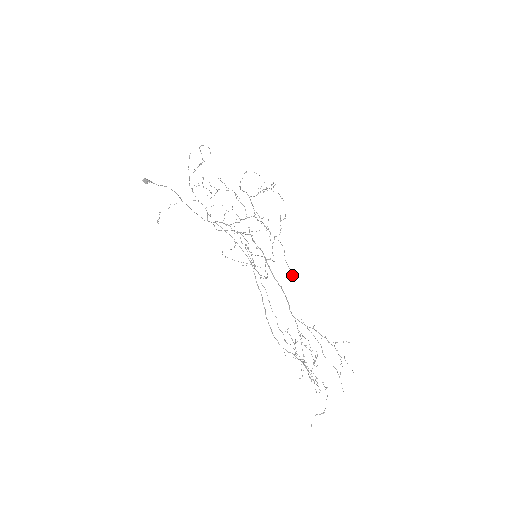
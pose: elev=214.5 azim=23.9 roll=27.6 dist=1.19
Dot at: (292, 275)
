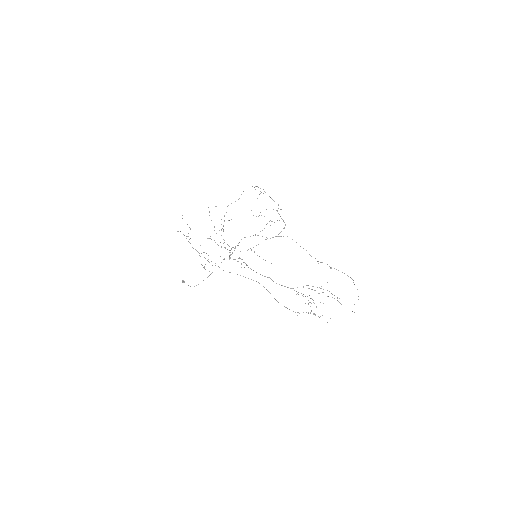
Dot at: occluded
